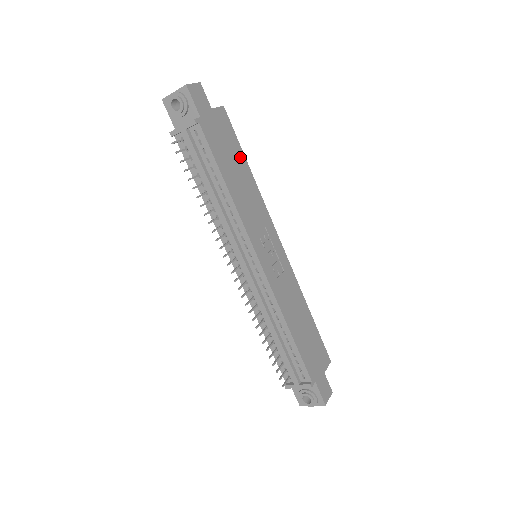
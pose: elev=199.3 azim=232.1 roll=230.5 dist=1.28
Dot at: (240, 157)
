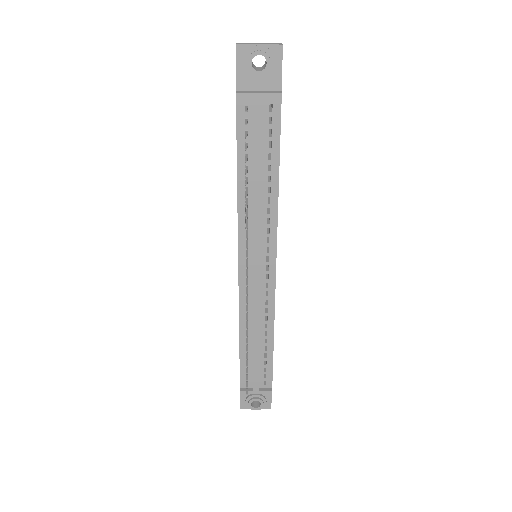
Dot at: occluded
